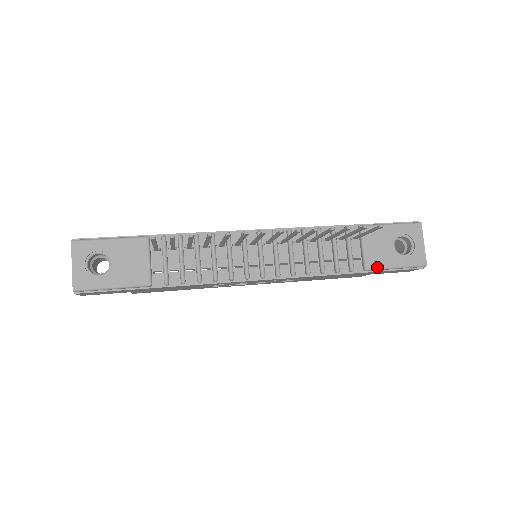
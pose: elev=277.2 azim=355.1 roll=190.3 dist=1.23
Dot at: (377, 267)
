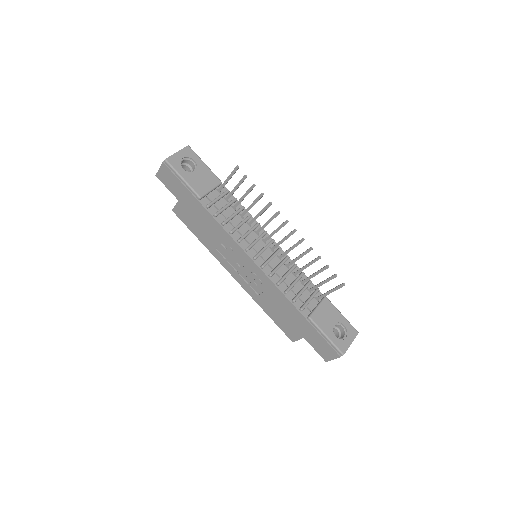
Dot at: (316, 323)
